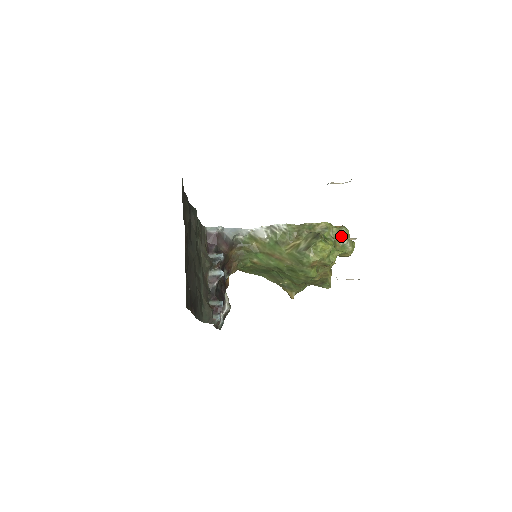
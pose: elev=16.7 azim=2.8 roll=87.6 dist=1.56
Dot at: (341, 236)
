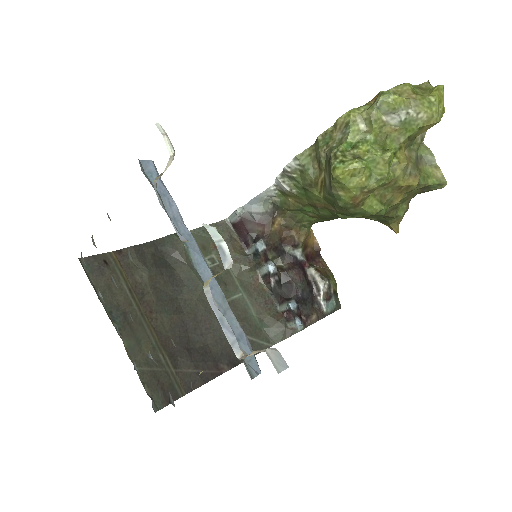
Dot at: (385, 114)
